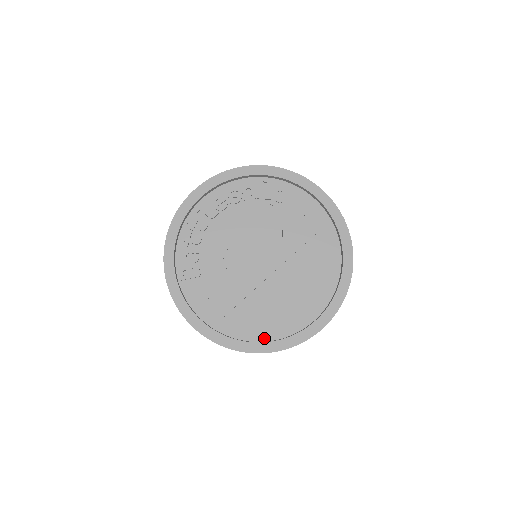
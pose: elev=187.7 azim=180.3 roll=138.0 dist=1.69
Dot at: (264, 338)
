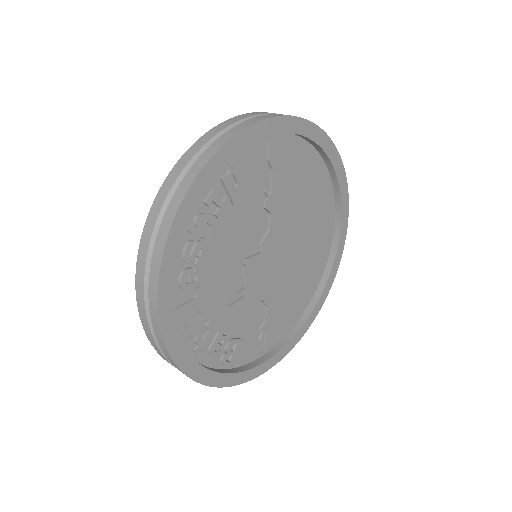
Dot at: (314, 289)
